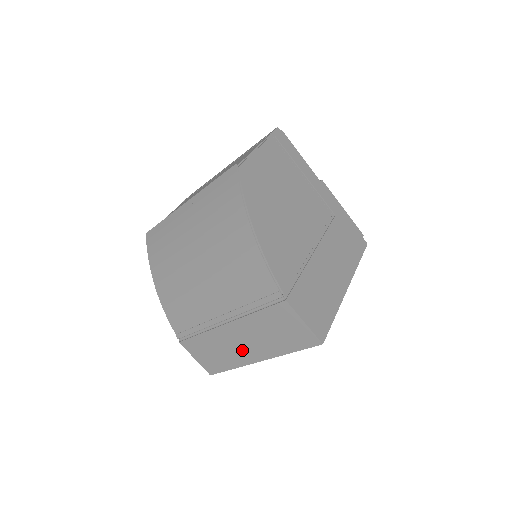
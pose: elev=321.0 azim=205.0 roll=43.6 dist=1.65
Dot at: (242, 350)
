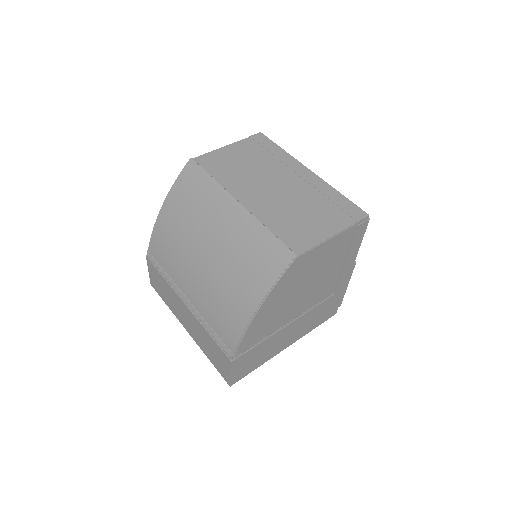
Dot at: (182, 317)
